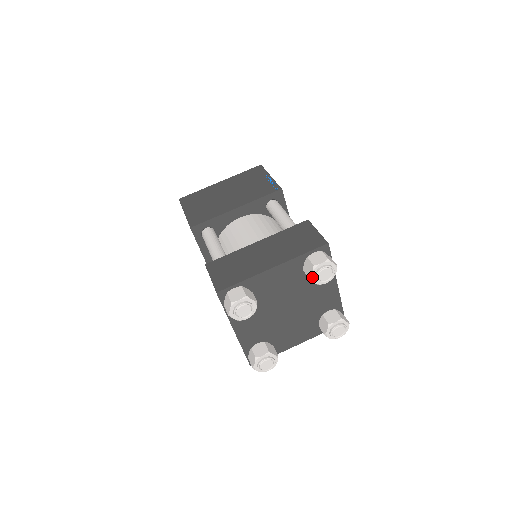
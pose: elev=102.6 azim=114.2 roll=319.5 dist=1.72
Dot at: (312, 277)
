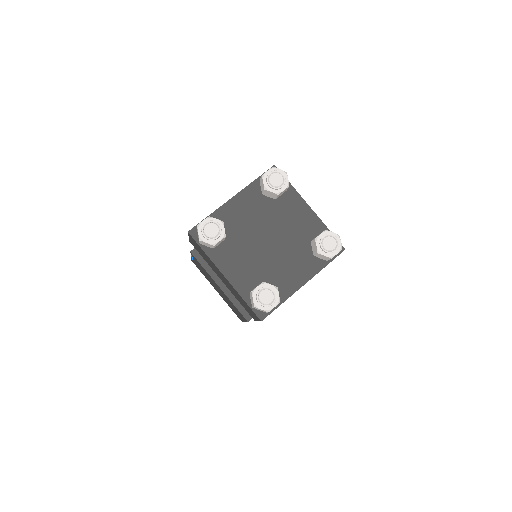
Dot at: (266, 186)
